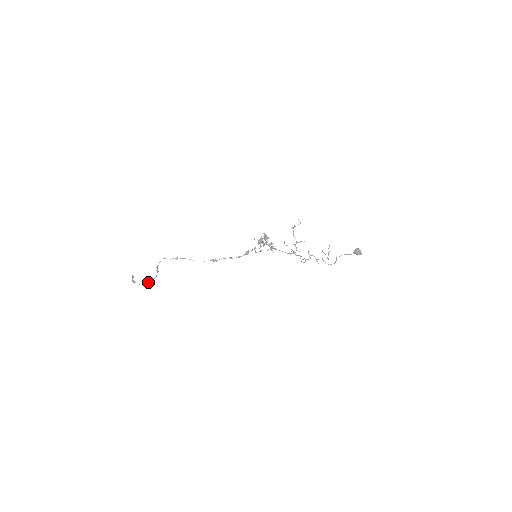
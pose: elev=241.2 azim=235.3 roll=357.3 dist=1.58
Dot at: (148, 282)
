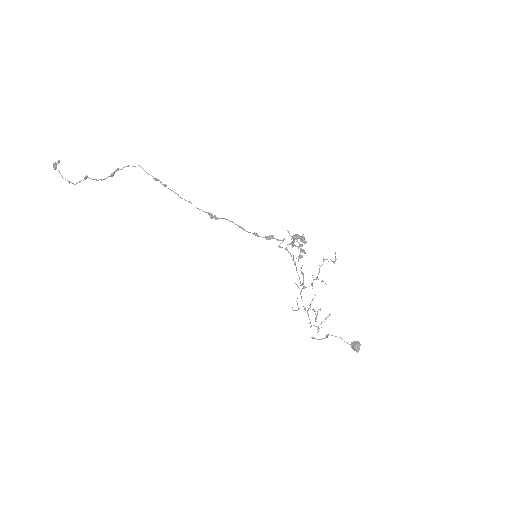
Dot at: (86, 177)
